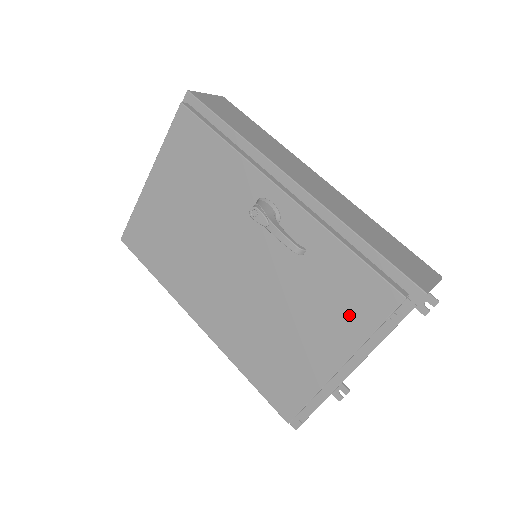
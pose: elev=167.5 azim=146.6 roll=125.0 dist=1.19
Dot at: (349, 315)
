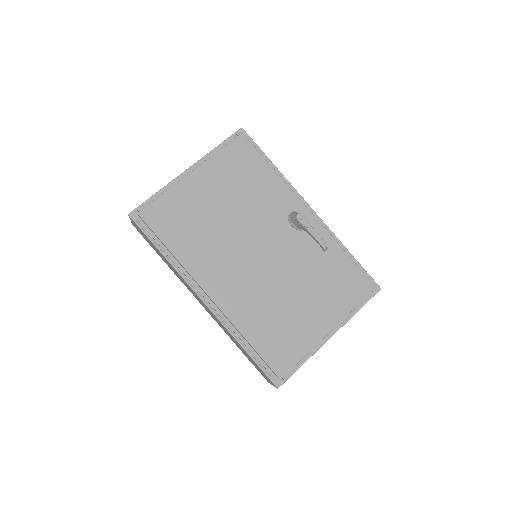
Dot at: (342, 296)
